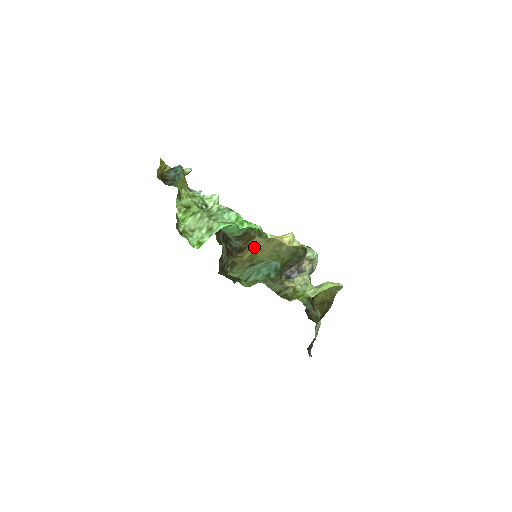
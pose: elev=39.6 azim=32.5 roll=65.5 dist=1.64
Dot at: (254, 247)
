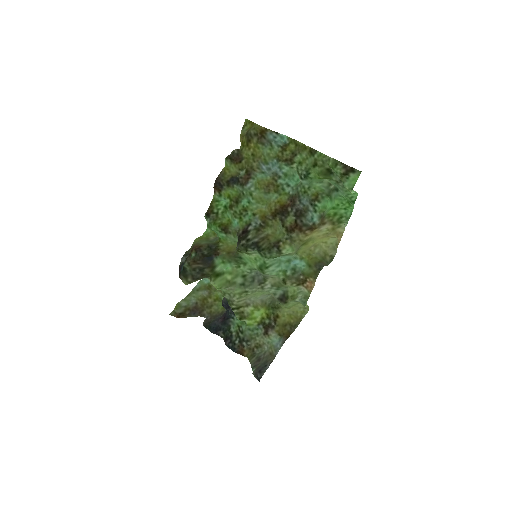
Dot at: (315, 233)
